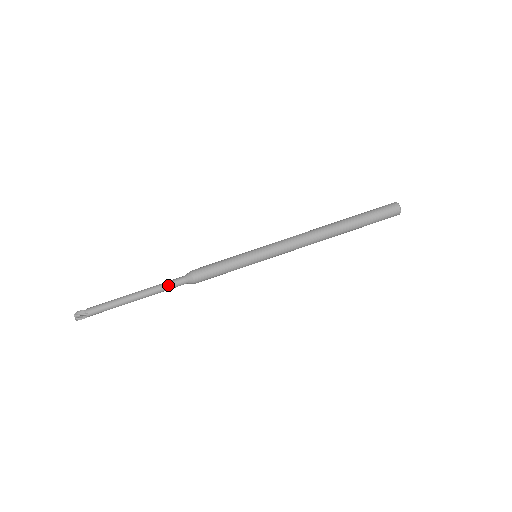
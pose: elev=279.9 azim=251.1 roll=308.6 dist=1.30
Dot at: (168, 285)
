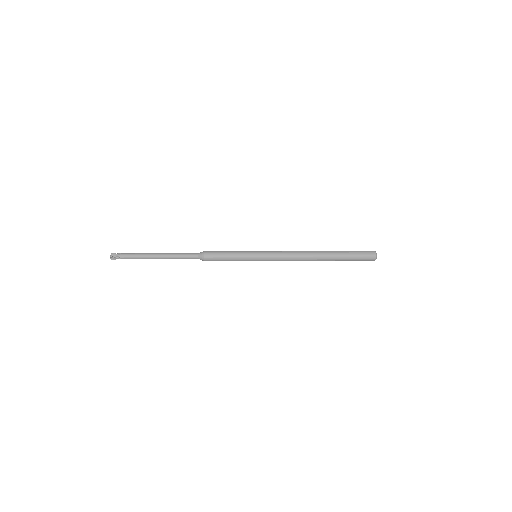
Dot at: (185, 257)
